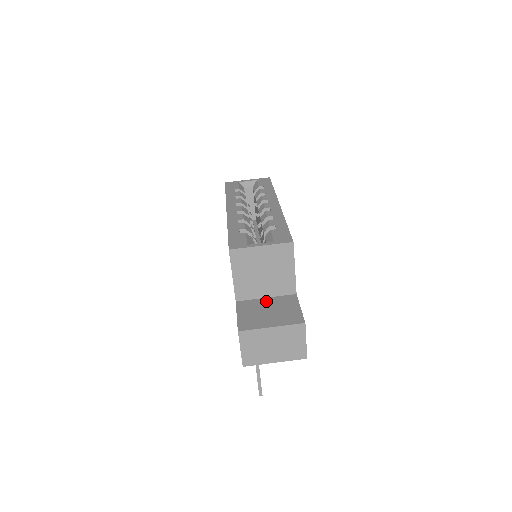
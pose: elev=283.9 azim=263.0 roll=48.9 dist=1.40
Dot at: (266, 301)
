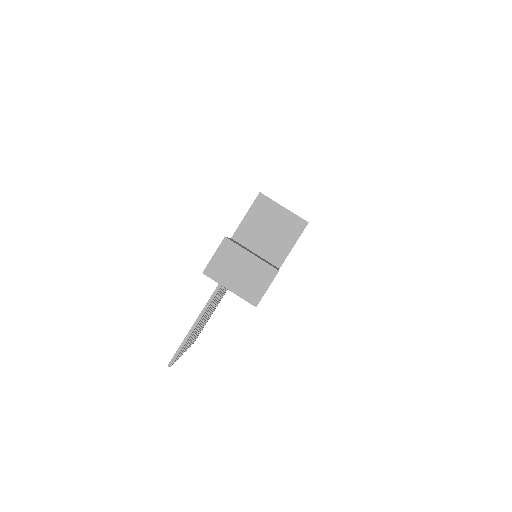
Dot at: (254, 253)
